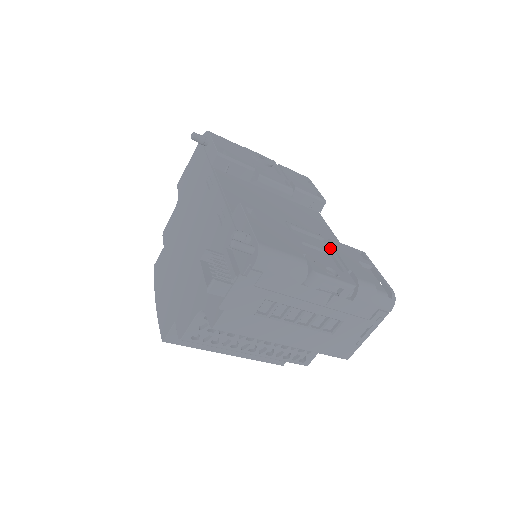
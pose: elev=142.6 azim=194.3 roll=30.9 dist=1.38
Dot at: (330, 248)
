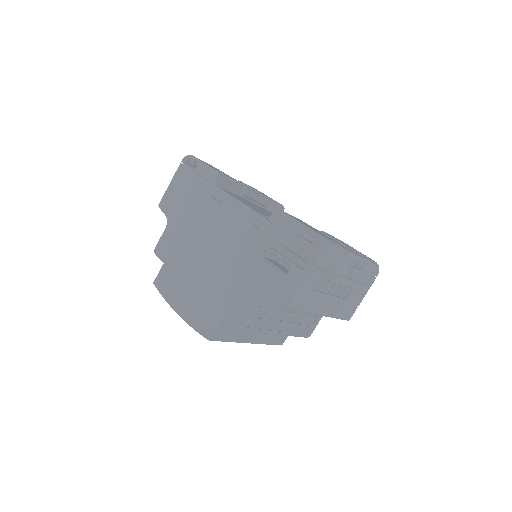
Dot at: occluded
